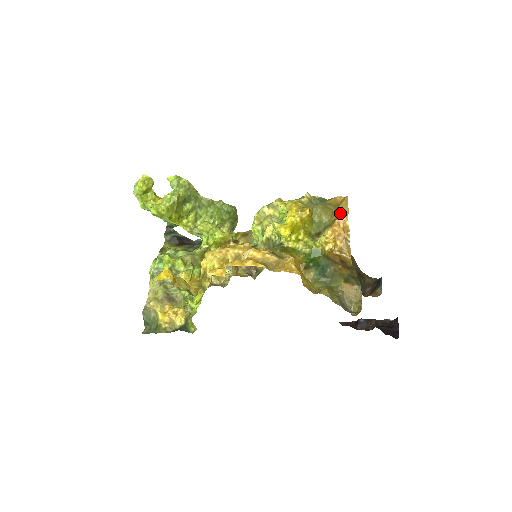
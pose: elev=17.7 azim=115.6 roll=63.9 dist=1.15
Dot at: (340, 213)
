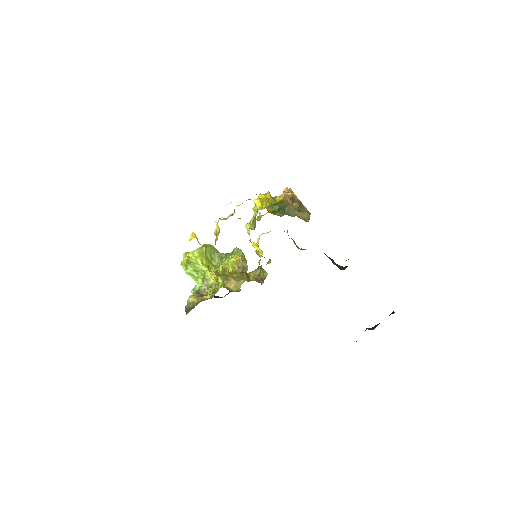
Dot at: occluded
